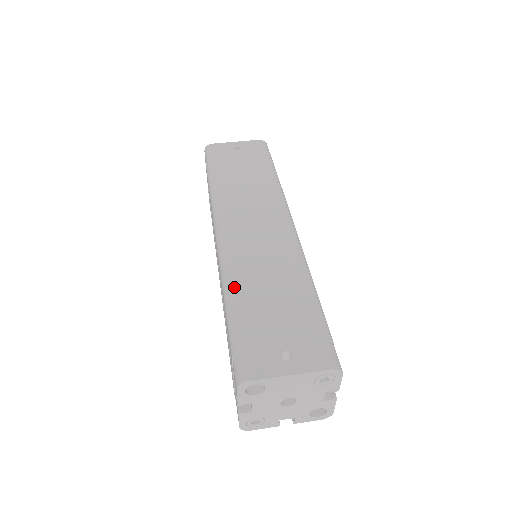
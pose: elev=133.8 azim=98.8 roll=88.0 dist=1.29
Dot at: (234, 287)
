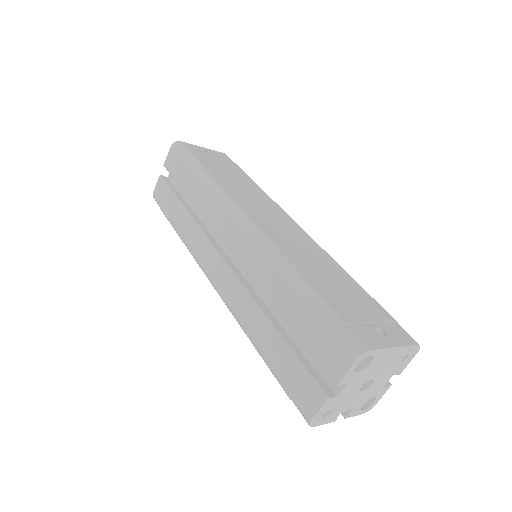
Dot at: (297, 268)
